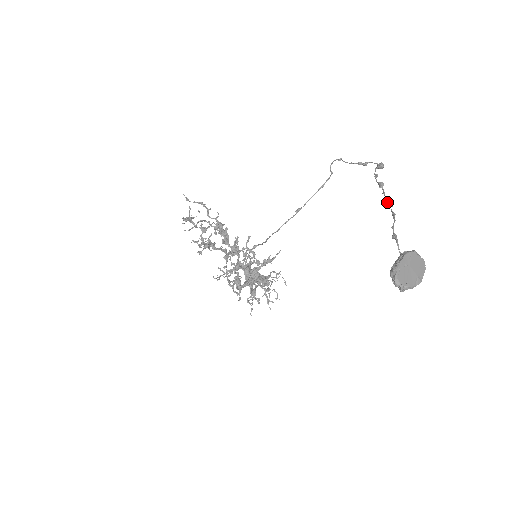
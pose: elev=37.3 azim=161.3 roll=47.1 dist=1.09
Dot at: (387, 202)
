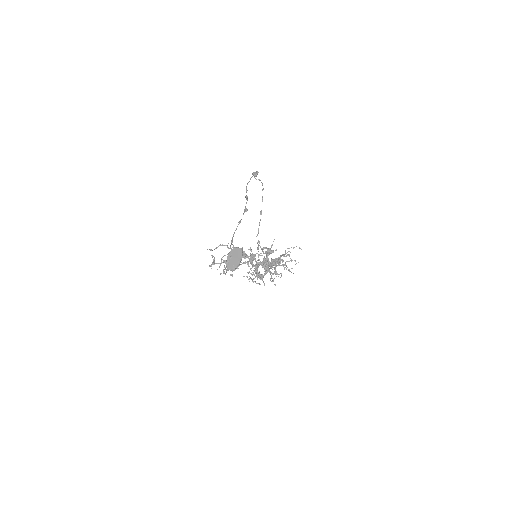
Dot at: (244, 211)
